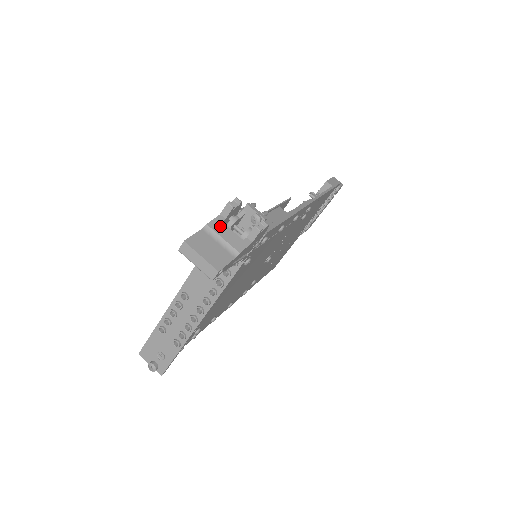
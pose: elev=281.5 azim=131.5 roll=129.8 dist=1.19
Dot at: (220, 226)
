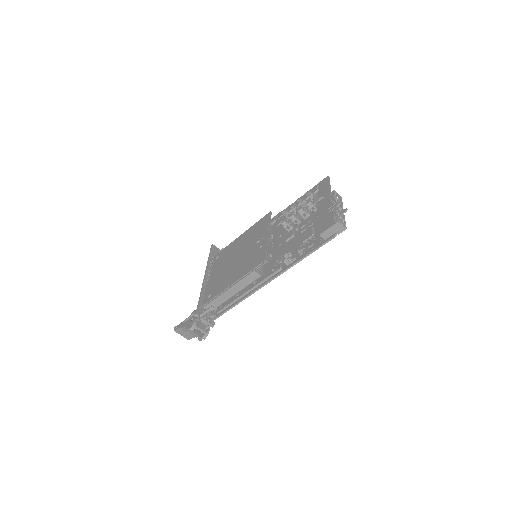
Dot at: occluded
